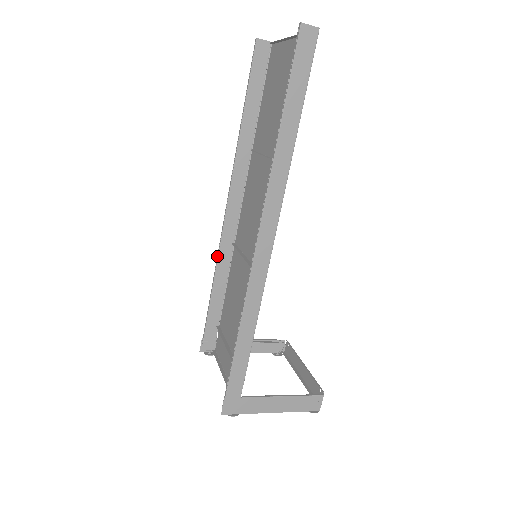
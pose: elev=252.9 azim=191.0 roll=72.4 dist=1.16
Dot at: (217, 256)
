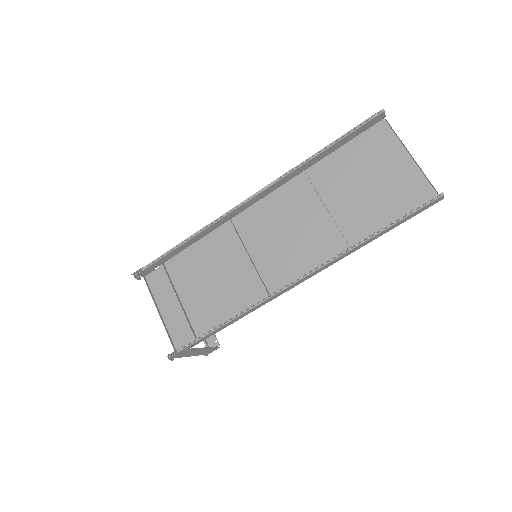
Dot at: (212, 222)
